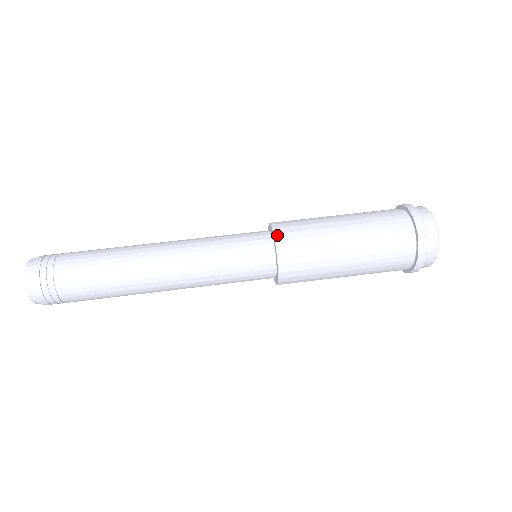
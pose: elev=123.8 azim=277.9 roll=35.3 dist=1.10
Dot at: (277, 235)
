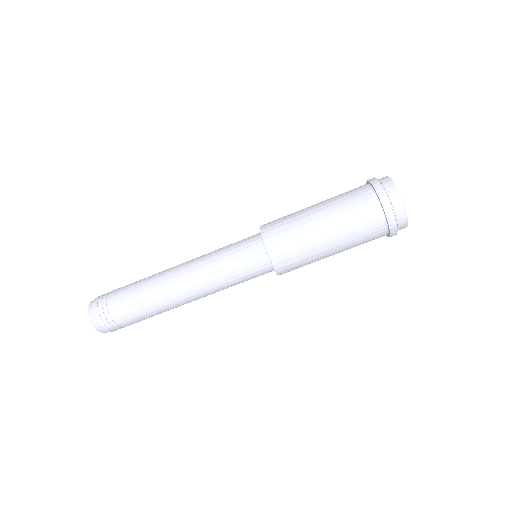
Dot at: (267, 247)
